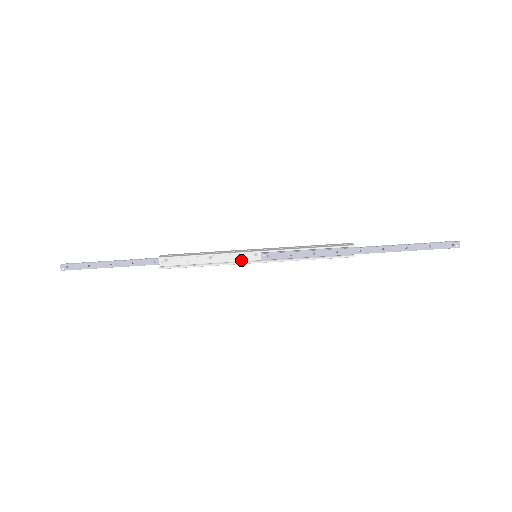
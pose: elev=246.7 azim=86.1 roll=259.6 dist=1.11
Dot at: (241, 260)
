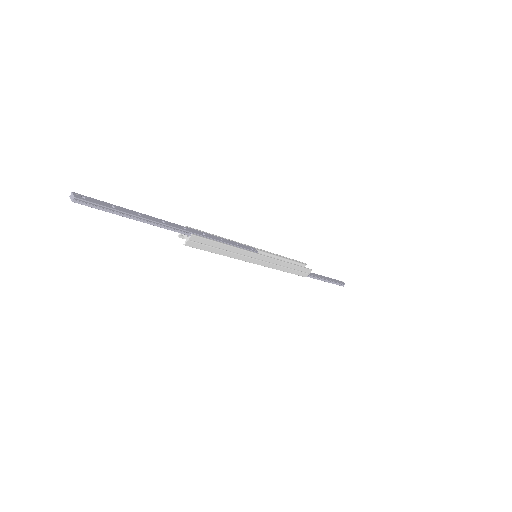
Dot at: occluded
